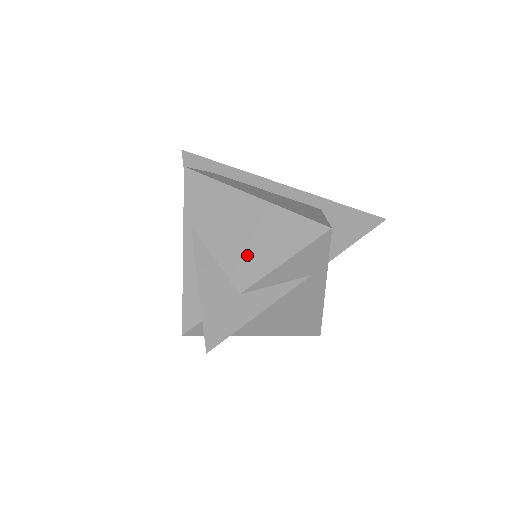
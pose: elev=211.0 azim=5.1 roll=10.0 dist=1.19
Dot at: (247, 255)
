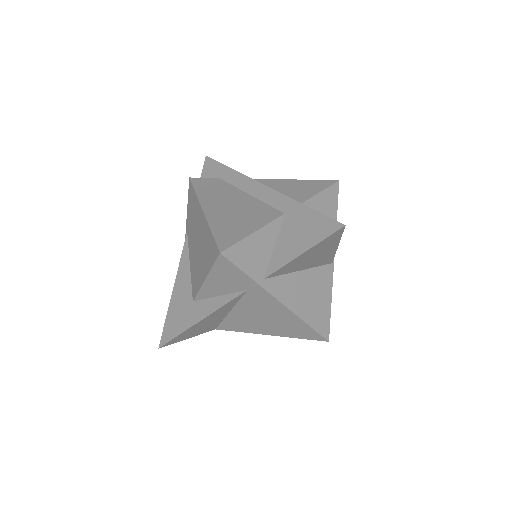
Dot at: (197, 267)
